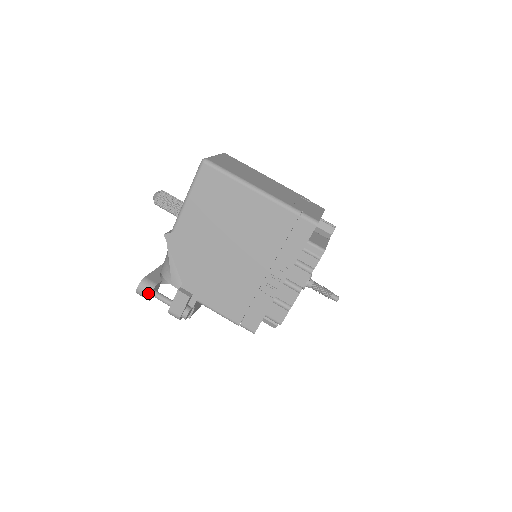
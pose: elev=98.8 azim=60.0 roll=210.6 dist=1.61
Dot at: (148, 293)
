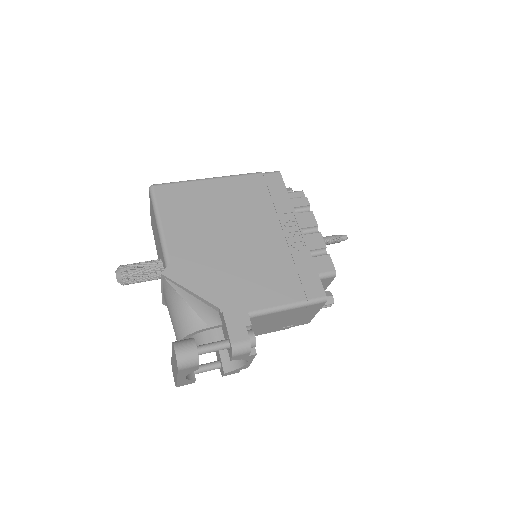
Dot at: (193, 346)
